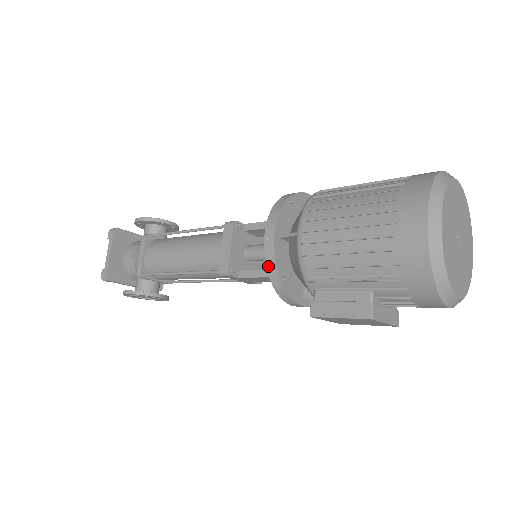
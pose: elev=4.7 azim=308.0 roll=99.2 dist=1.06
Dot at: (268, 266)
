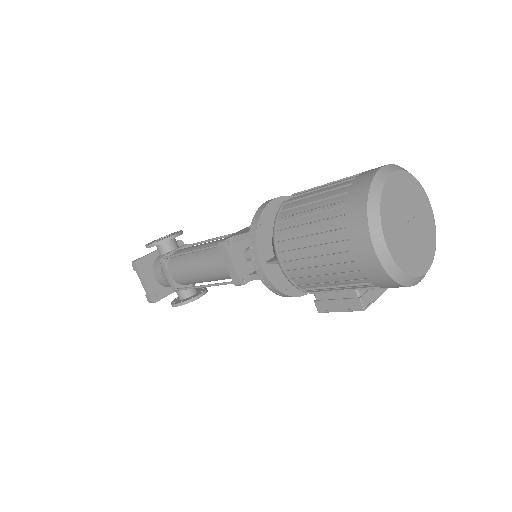
Dot at: (269, 288)
